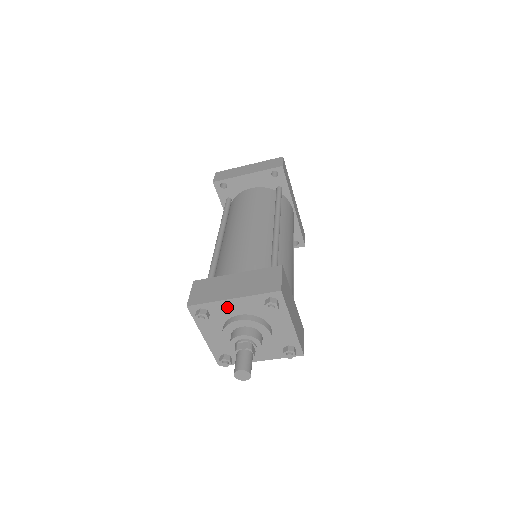
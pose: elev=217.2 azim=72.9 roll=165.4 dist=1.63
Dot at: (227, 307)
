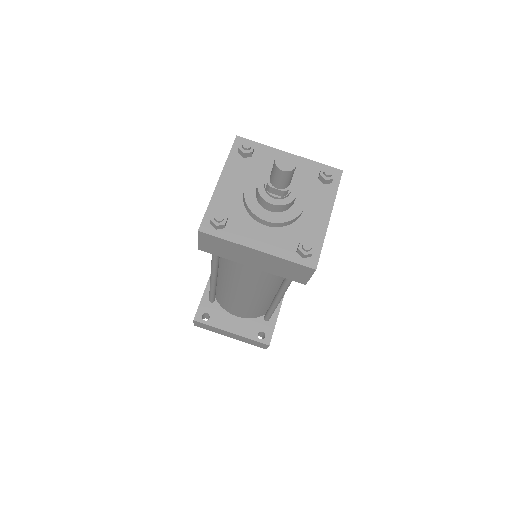
Dot at: occluded
